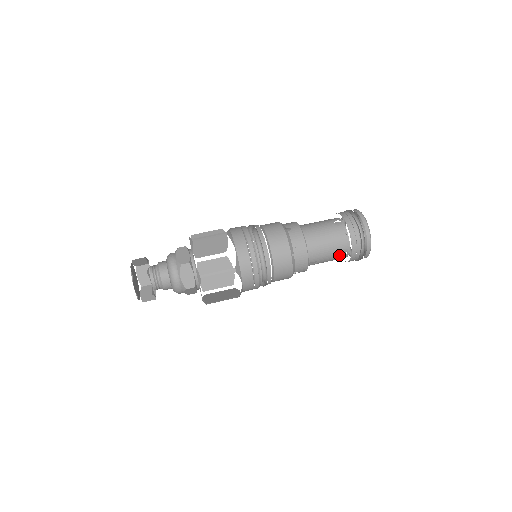
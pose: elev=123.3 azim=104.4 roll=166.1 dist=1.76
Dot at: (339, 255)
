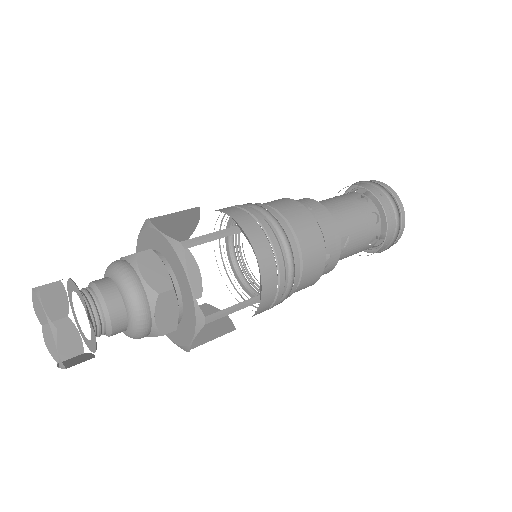
Dot at: (370, 225)
